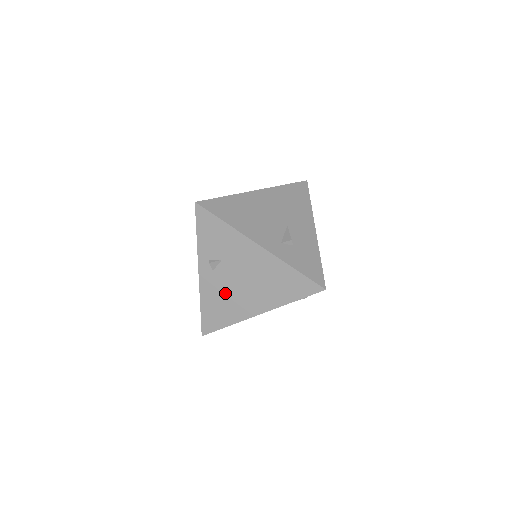
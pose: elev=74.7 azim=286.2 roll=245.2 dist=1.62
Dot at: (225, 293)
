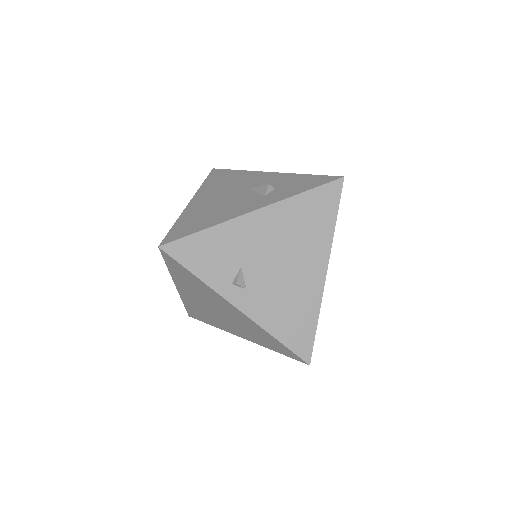
Dot at: (279, 295)
